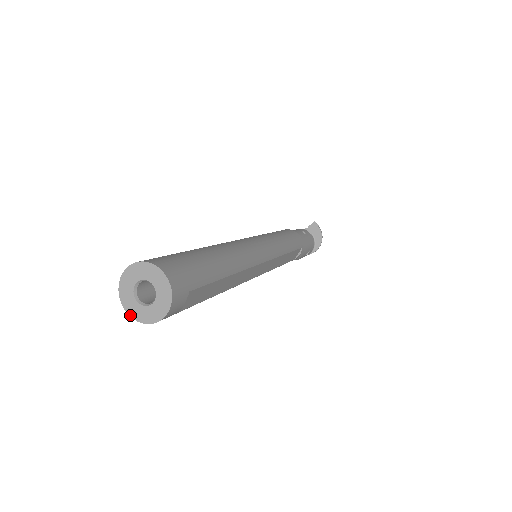
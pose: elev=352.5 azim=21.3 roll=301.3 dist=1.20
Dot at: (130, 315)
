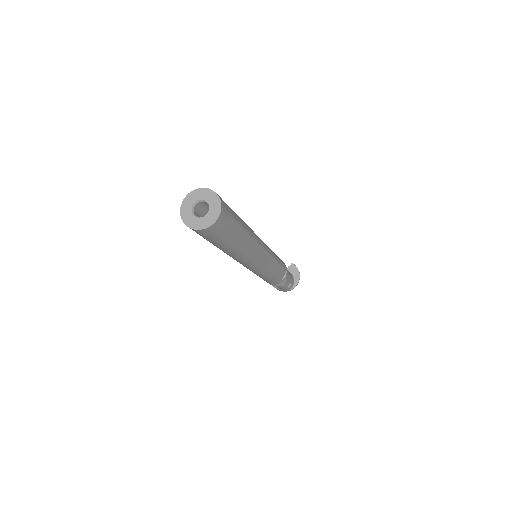
Dot at: (189, 226)
